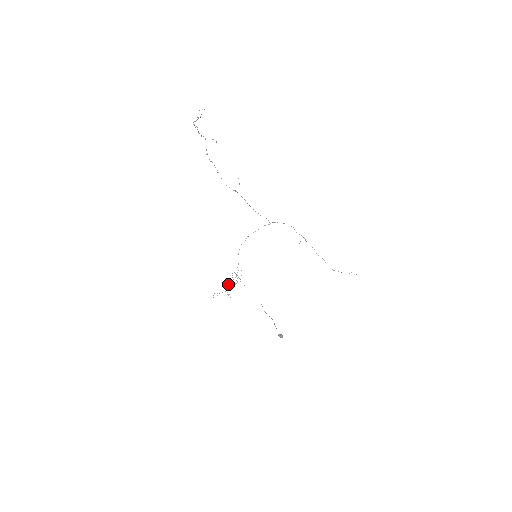
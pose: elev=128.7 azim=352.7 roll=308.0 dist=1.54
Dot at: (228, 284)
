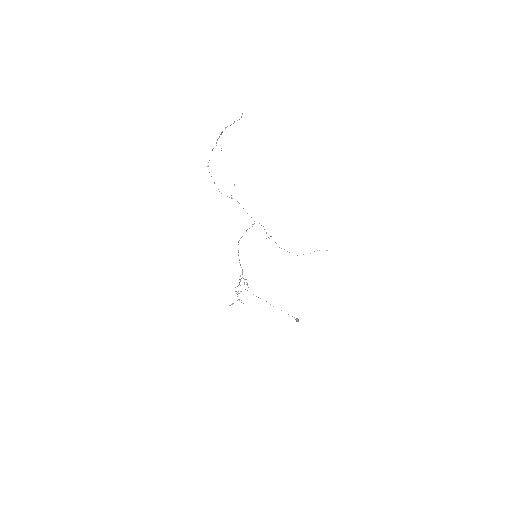
Dot at: occluded
